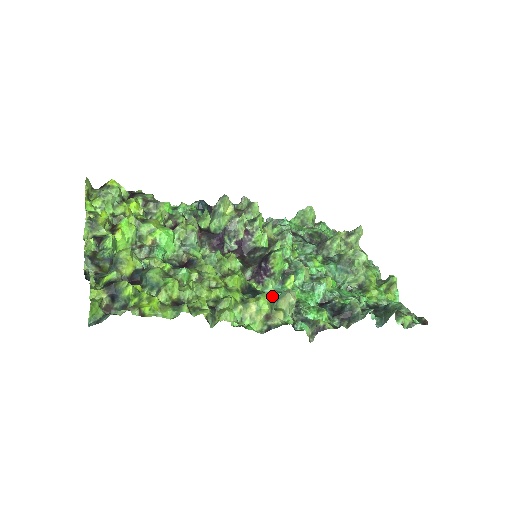
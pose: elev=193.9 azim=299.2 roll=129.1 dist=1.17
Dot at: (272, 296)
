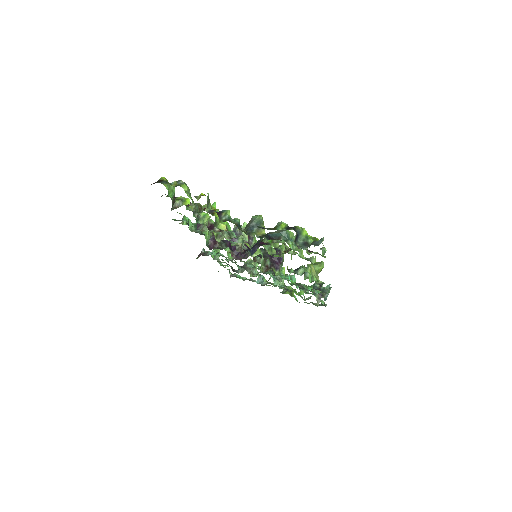
Dot at: occluded
